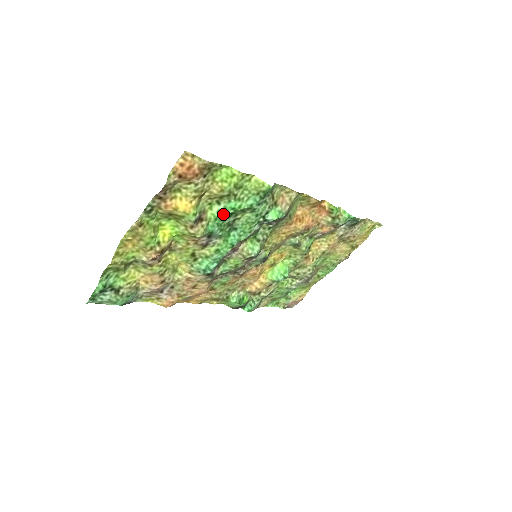
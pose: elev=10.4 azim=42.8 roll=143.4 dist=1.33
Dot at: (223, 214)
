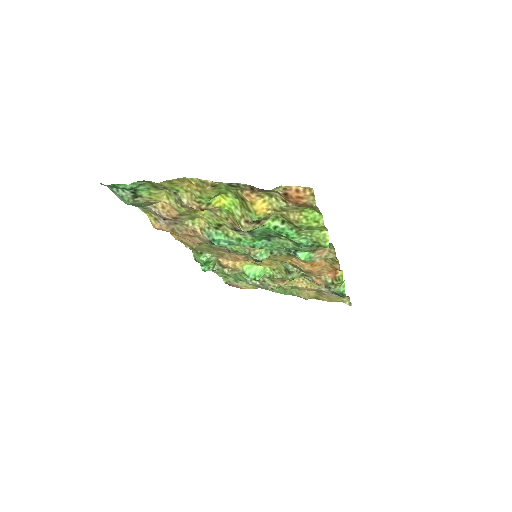
Dot at: (276, 231)
